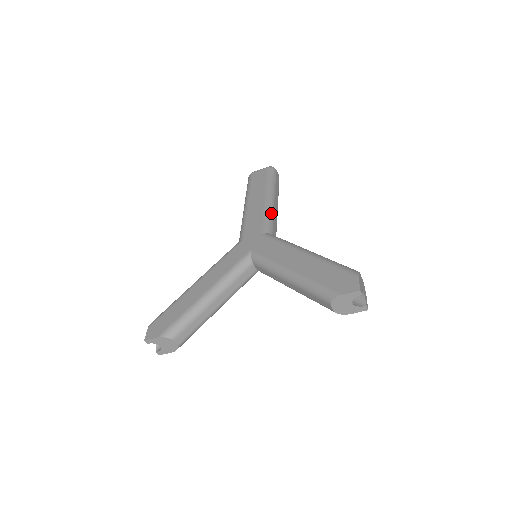
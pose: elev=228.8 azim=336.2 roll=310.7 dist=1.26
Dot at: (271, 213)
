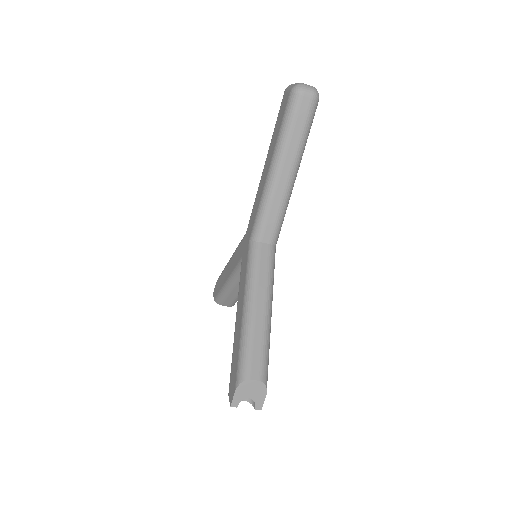
Dot at: (266, 203)
